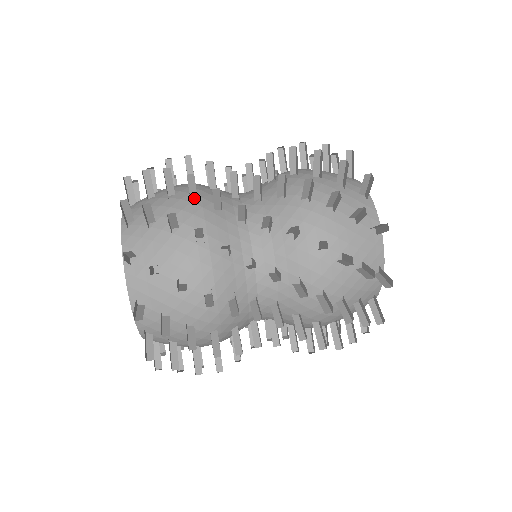
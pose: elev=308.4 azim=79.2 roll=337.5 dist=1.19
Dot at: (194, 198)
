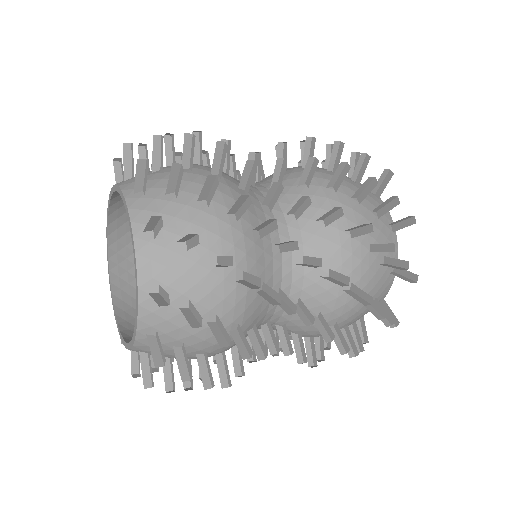
Dot at: occluded
